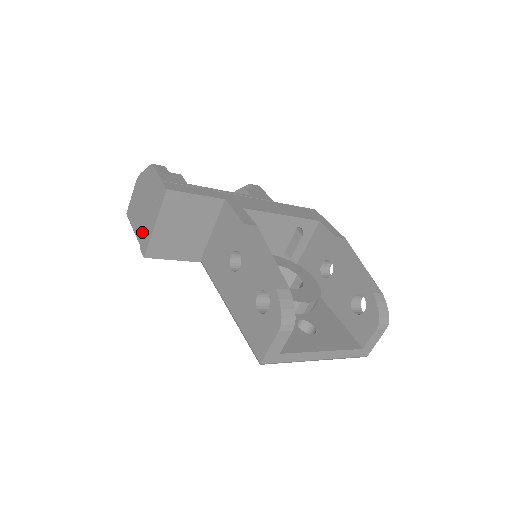
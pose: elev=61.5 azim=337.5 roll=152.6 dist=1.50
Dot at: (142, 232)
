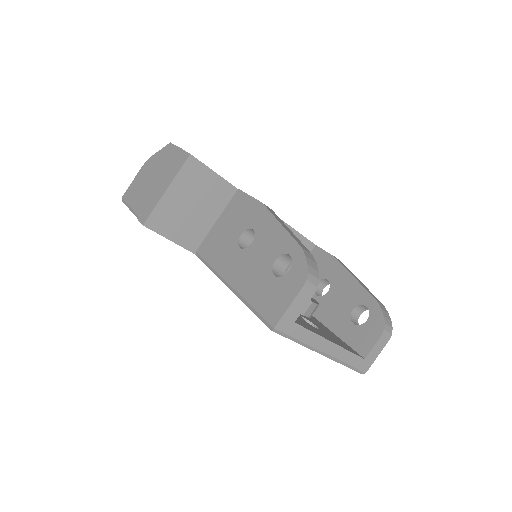
Dot at: (145, 203)
